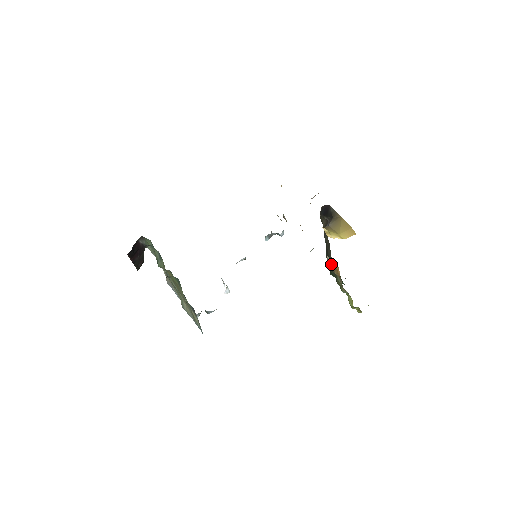
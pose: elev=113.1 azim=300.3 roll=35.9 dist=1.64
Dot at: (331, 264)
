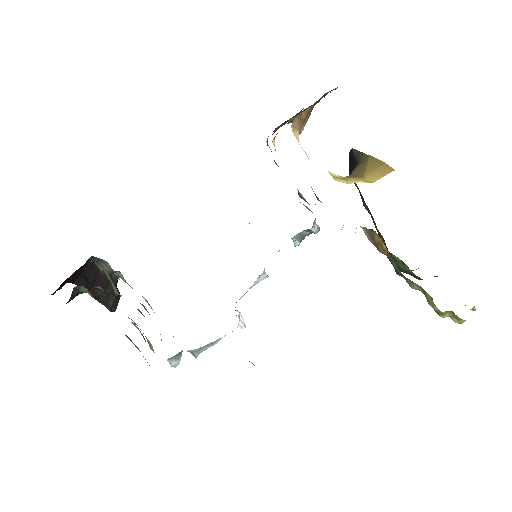
Dot at: (371, 238)
